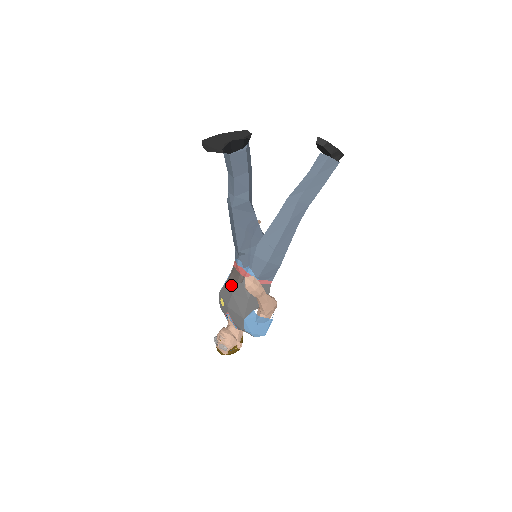
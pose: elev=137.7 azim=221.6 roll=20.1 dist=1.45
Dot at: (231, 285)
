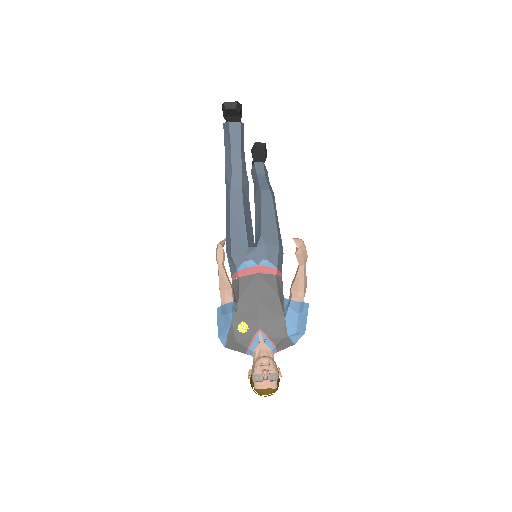
Dot at: (250, 294)
